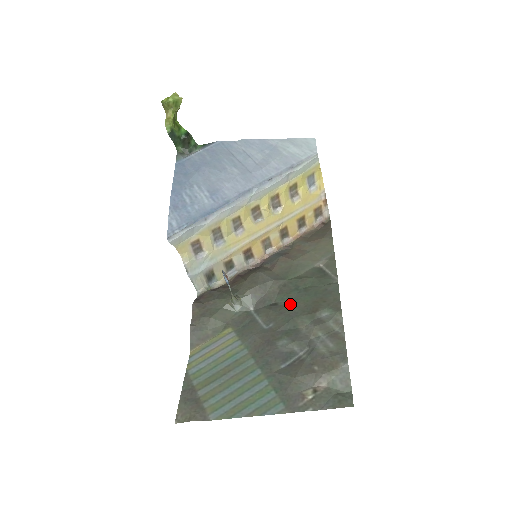
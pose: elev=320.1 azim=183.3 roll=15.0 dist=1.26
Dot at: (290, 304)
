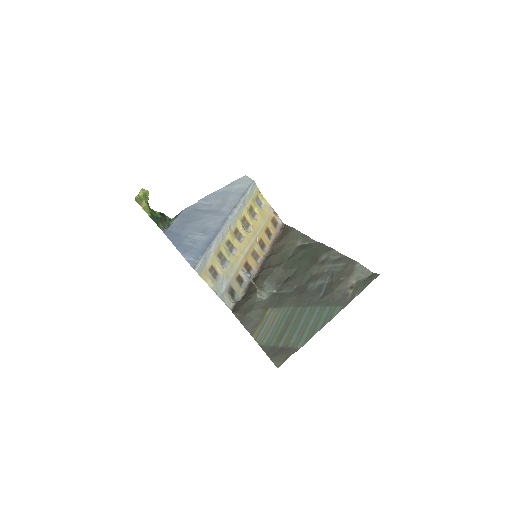
Dot at: (298, 270)
